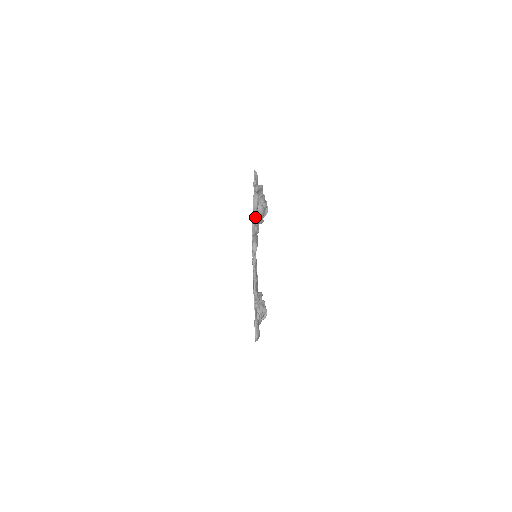
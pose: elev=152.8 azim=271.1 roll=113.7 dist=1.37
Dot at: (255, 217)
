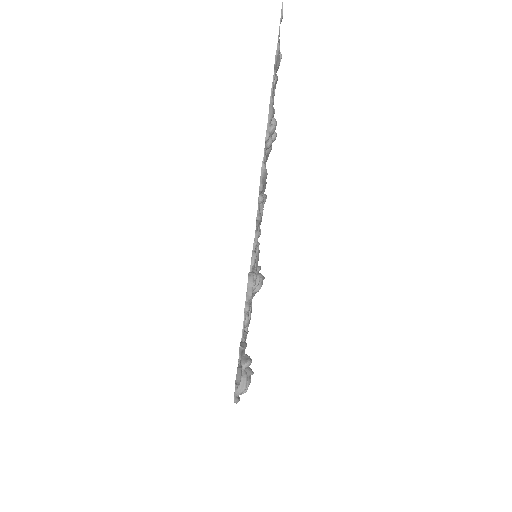
Dot at: occluded
